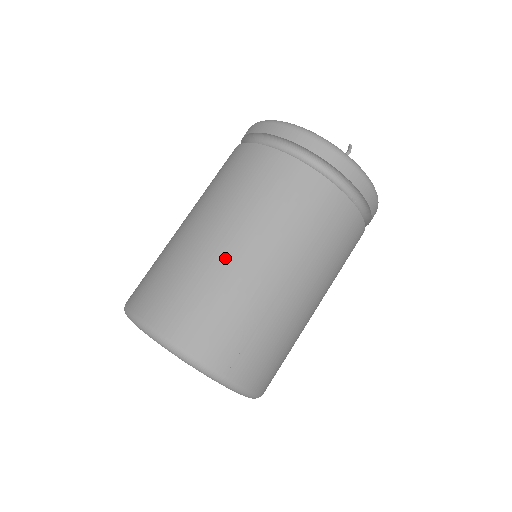
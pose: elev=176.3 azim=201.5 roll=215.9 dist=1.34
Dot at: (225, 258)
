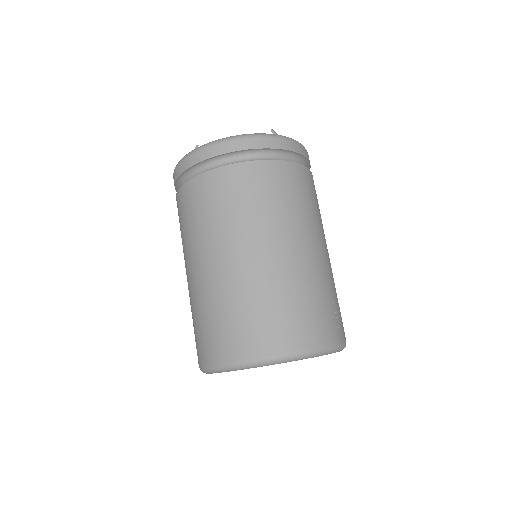
Dot at: (288, 265)
